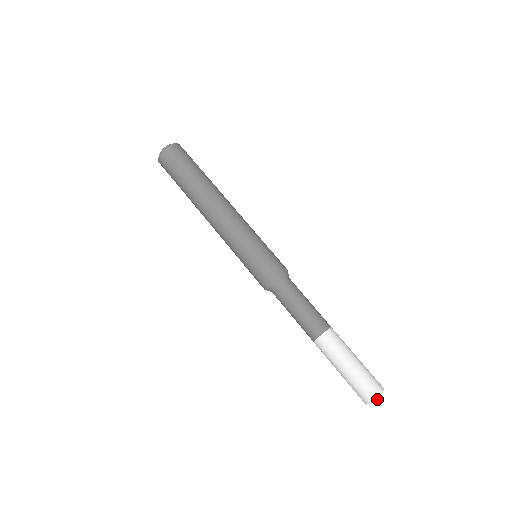
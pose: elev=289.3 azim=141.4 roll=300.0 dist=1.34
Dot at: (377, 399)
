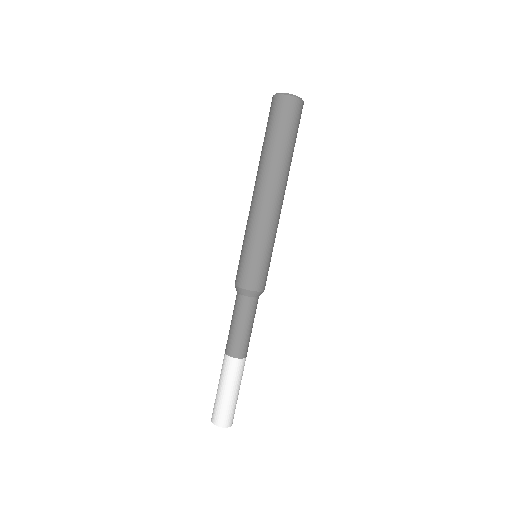
Dot at: occluded
